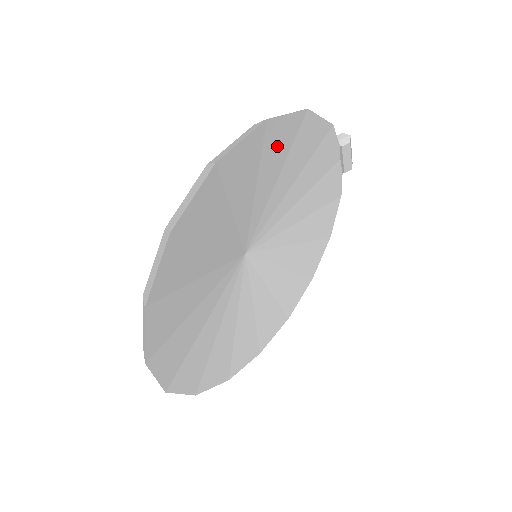
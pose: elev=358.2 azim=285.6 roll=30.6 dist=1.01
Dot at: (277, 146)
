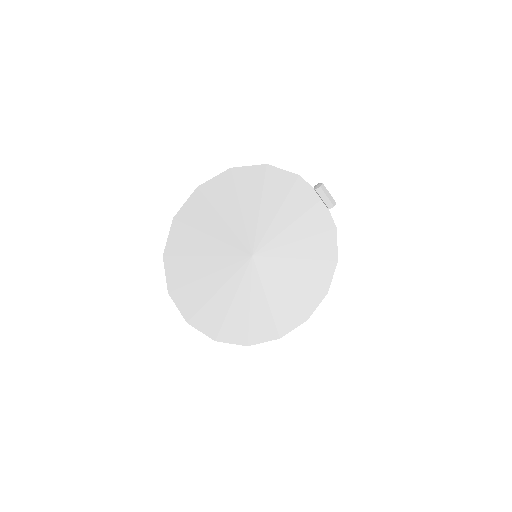
Dot at: (249, 184)
